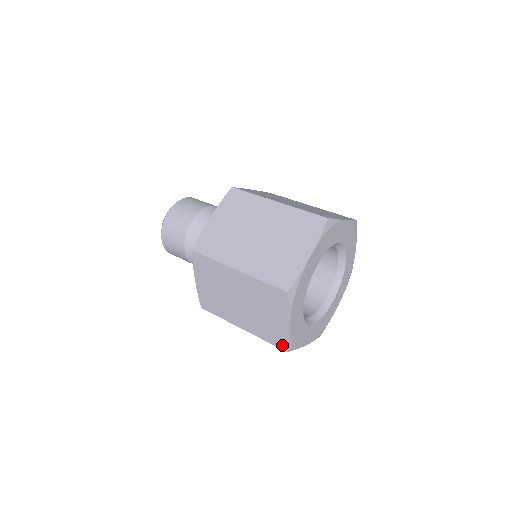
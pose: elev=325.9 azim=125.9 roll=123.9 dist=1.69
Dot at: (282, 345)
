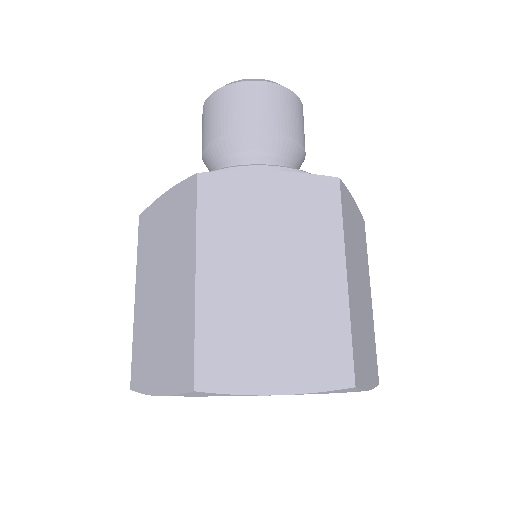
Dot at: occluded
